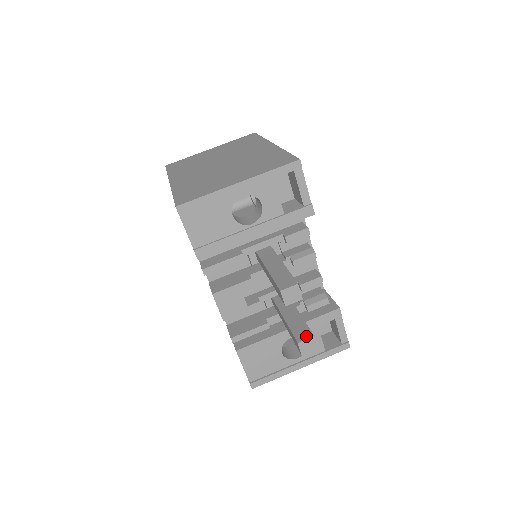
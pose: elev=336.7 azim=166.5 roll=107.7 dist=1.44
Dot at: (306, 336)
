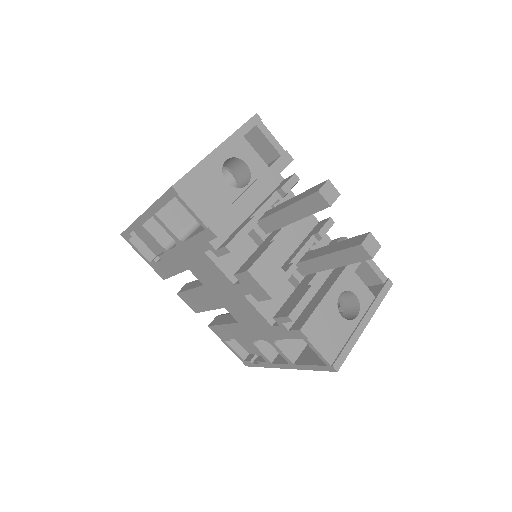
Dot at: (363, 237)
